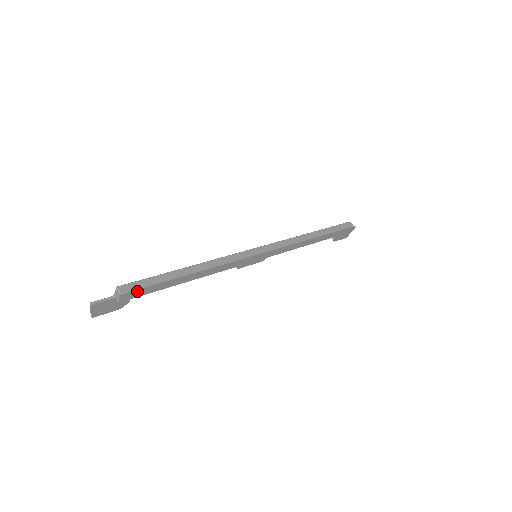
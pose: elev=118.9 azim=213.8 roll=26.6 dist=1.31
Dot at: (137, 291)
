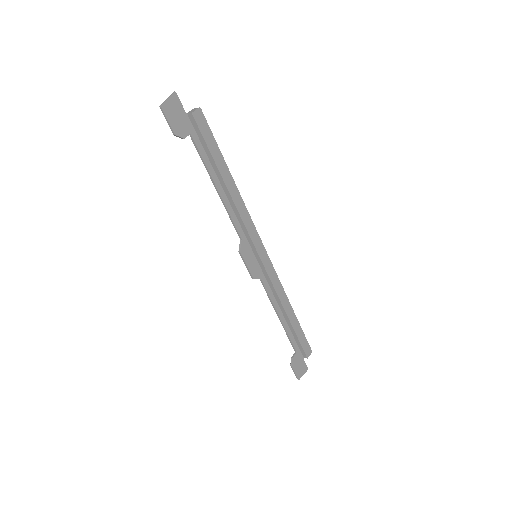
Dot at: (206, 125)
